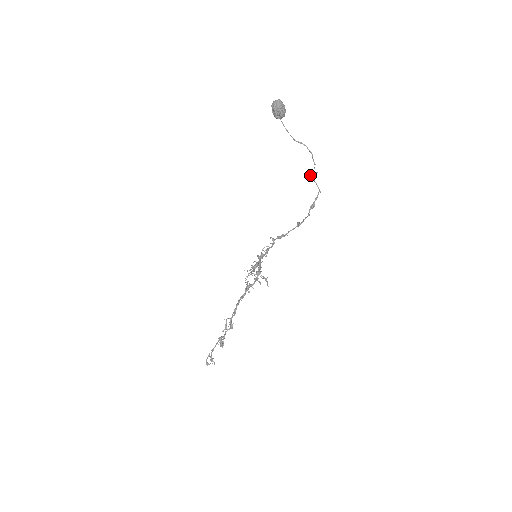
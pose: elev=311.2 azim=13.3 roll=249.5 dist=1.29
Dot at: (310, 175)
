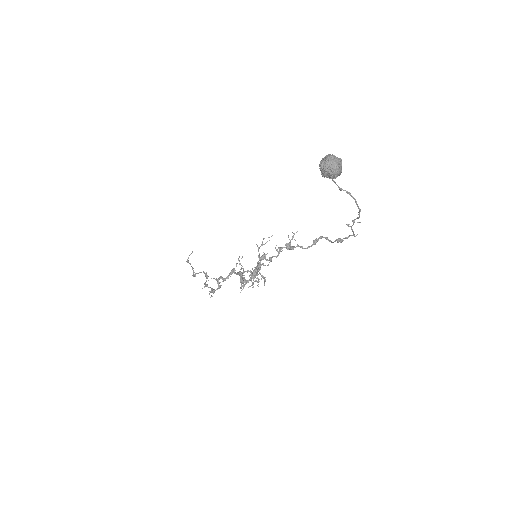
Dot at: (348, 226)
